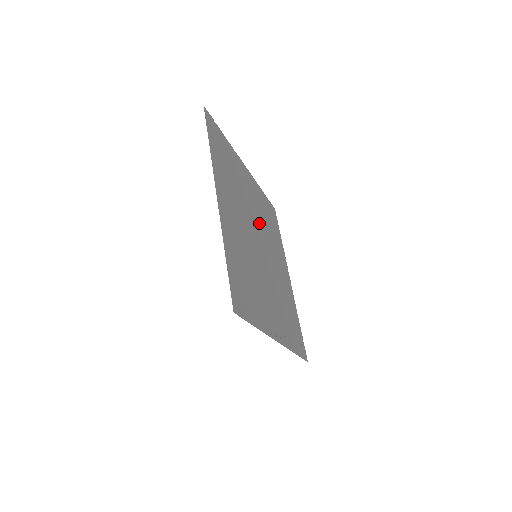
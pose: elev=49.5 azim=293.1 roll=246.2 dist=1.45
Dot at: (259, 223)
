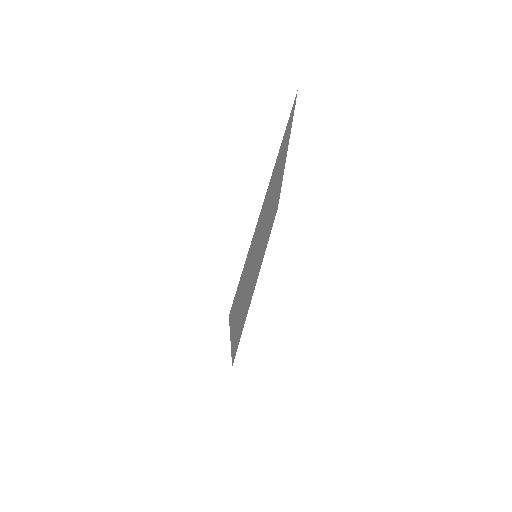
Dot at: occluded
